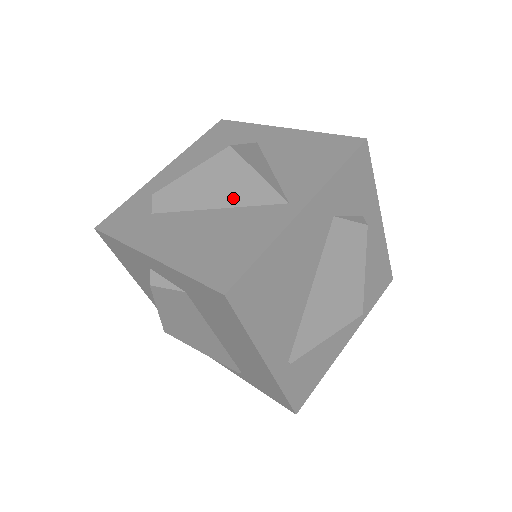
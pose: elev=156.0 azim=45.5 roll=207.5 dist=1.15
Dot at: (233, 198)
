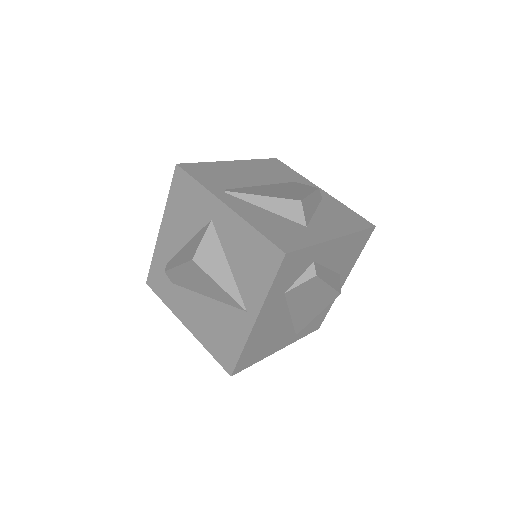
Dot at: (213, 295)
